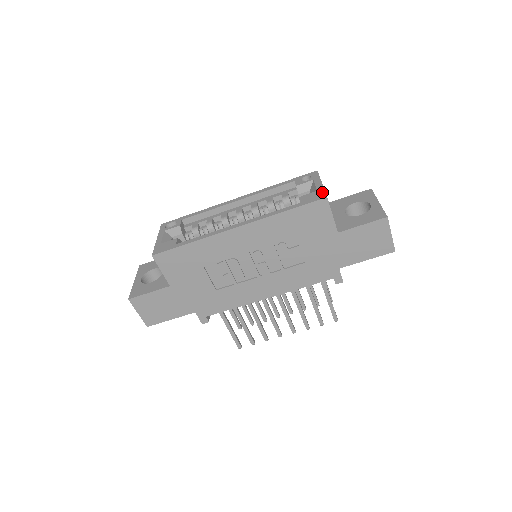
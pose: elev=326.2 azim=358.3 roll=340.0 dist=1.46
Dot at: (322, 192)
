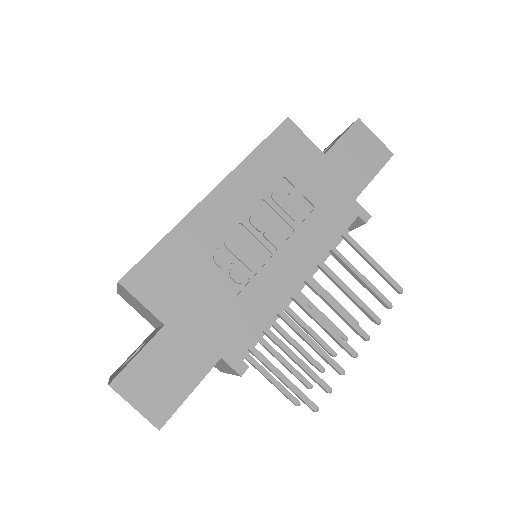
Dot at: occluded
